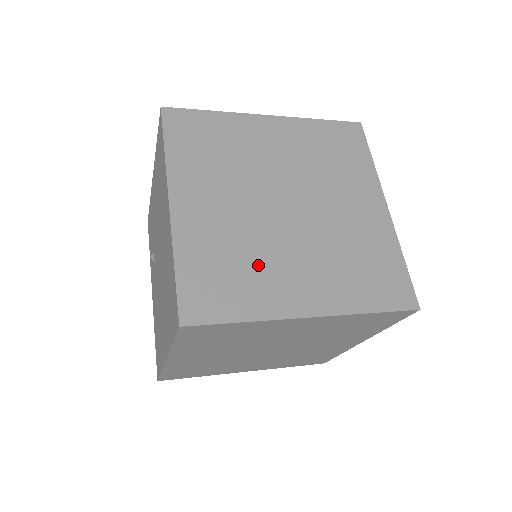
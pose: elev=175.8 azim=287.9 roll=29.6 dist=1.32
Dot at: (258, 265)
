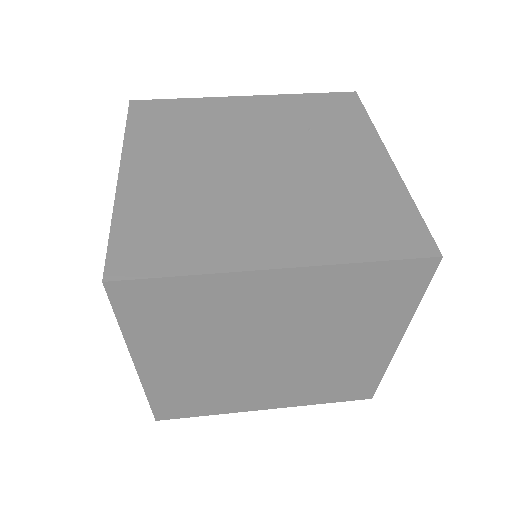
Dot at: (226, 392)
